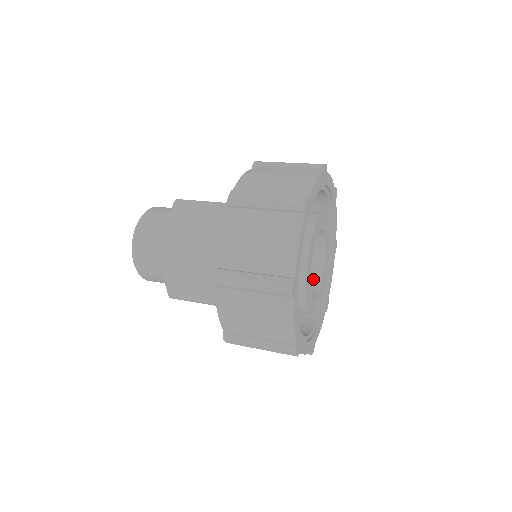
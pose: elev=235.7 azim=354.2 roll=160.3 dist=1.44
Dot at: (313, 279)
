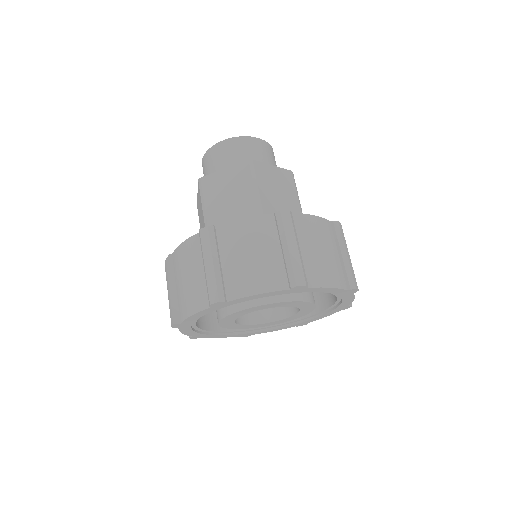
Dot at: occluded
